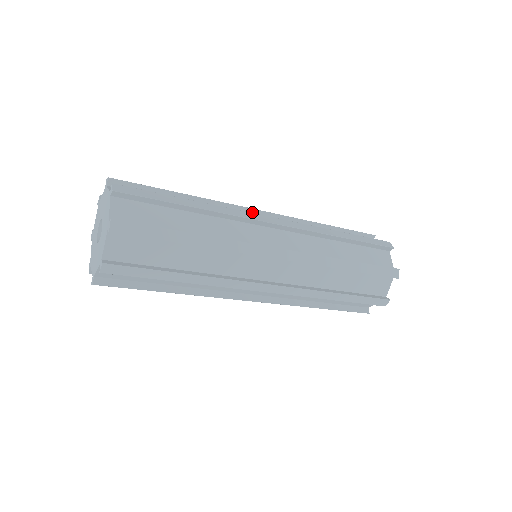
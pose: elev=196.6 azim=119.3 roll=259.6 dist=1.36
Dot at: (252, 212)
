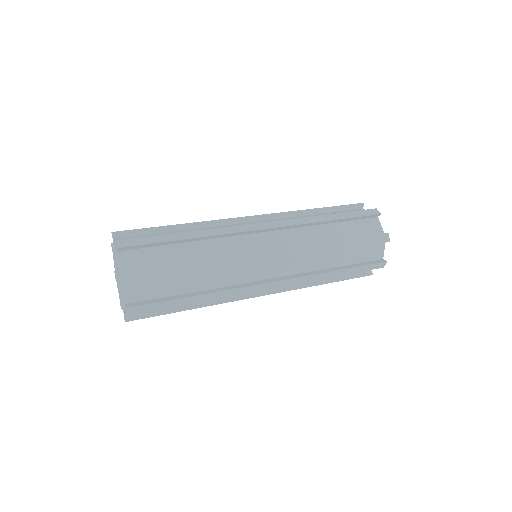
Dot at: (254, 231)
